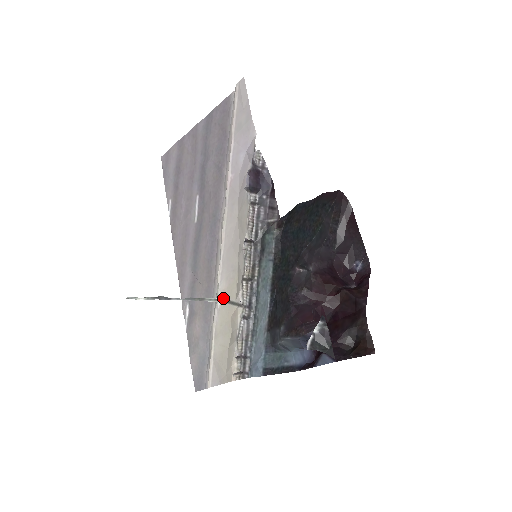
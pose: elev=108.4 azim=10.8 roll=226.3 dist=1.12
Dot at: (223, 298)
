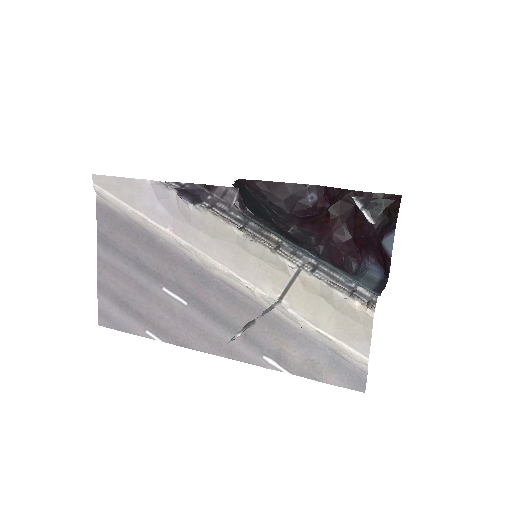
Dot at: (281, 294)
